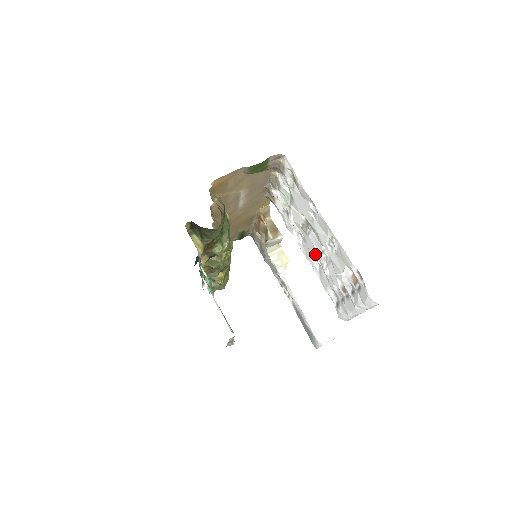
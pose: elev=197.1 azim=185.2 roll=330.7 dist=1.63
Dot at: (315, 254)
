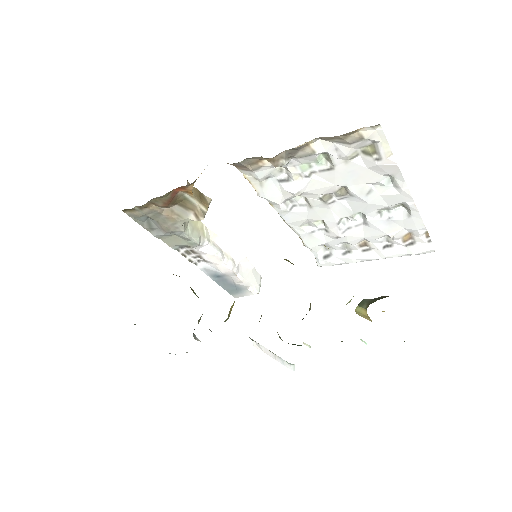
Dot at: (325, 220)
